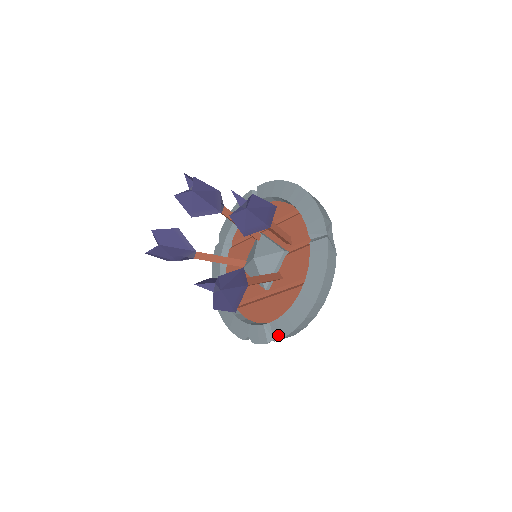
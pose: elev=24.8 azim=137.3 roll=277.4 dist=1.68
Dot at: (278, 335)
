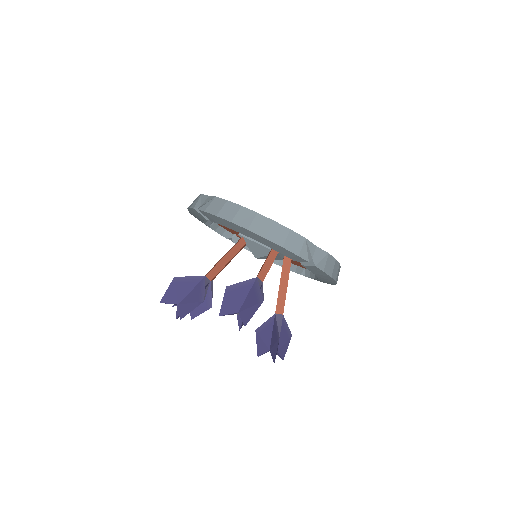
Dot at: occluded
